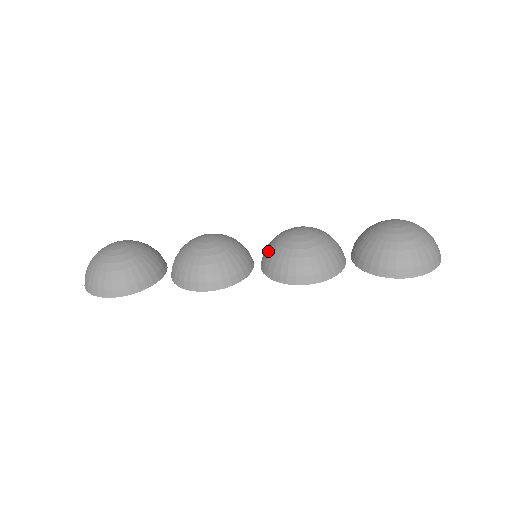
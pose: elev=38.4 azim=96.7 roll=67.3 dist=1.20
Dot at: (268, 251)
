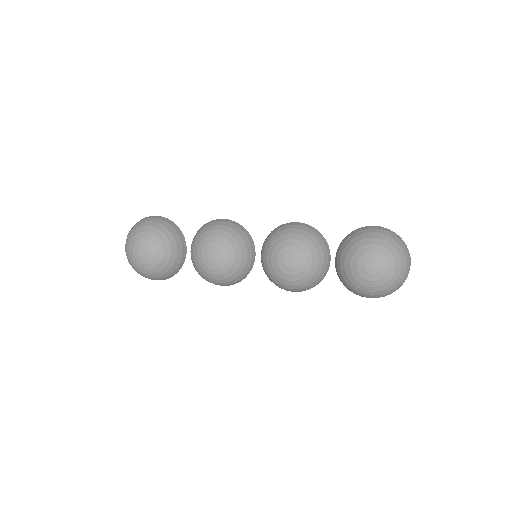
Dot at: (265, 264)
